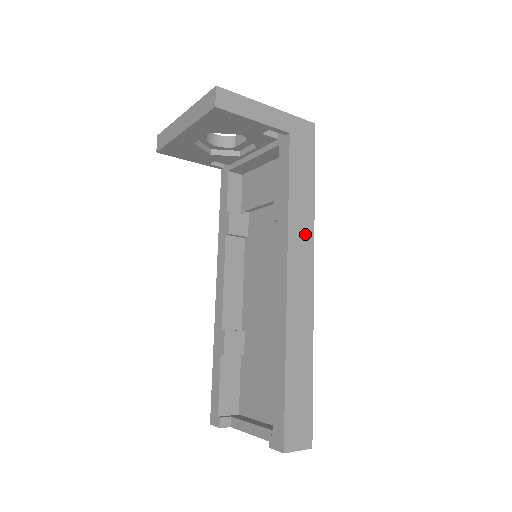
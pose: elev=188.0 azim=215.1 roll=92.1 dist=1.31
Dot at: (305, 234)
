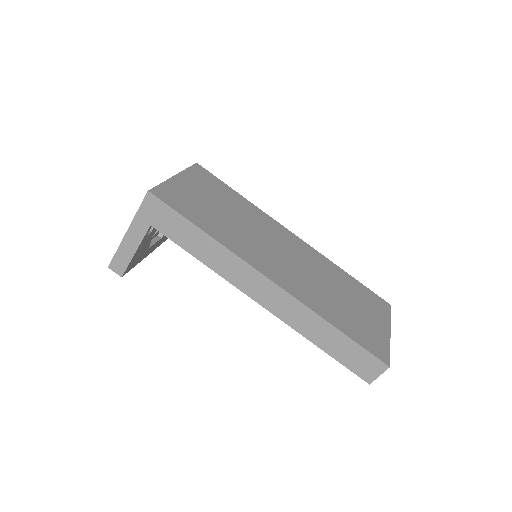
Dot at: (233, 265)
